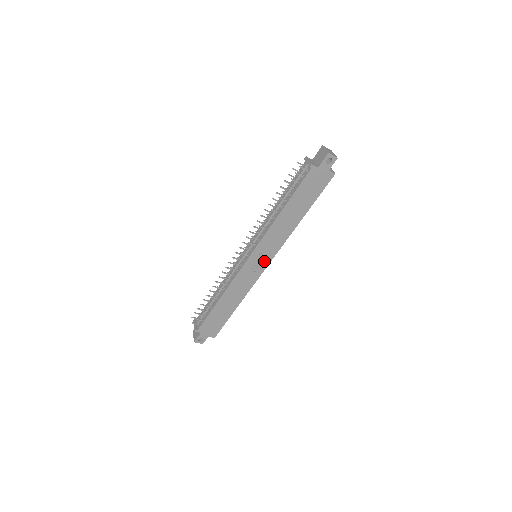
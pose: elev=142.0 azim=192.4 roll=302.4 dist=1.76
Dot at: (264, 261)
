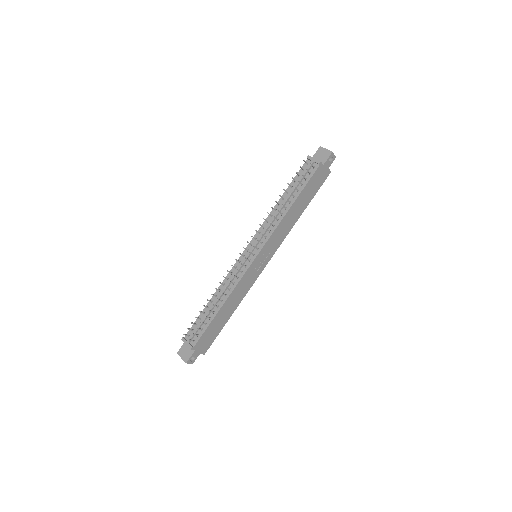
Dot at: (265, 260)
